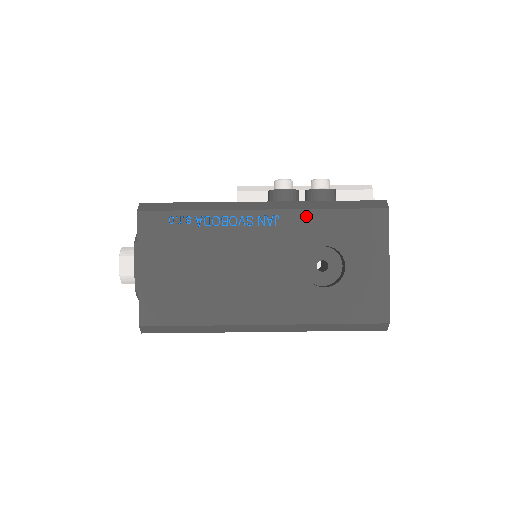
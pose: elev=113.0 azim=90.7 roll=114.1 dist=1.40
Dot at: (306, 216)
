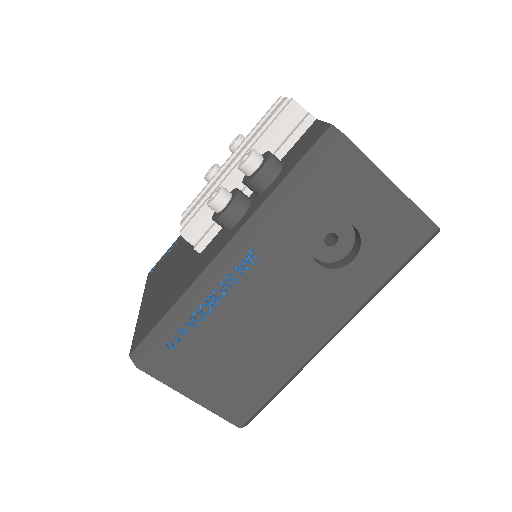
Dot at: (275, 224)
